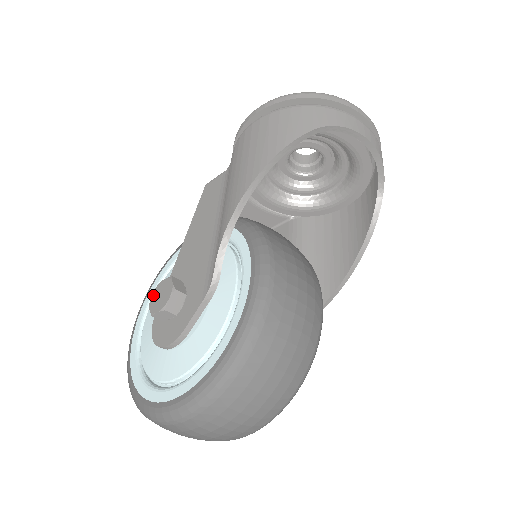
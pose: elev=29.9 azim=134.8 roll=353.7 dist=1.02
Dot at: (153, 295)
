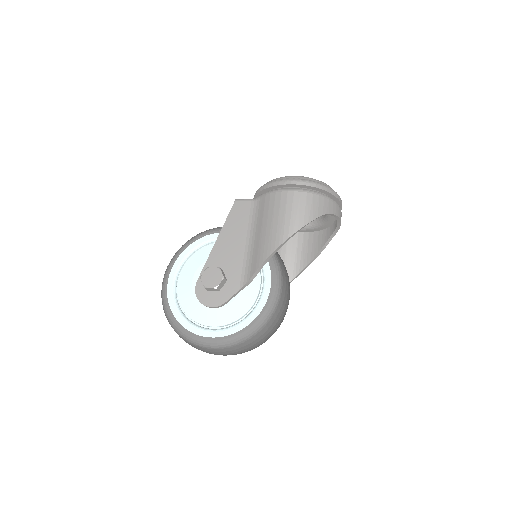
Dot at: (204, 274)
